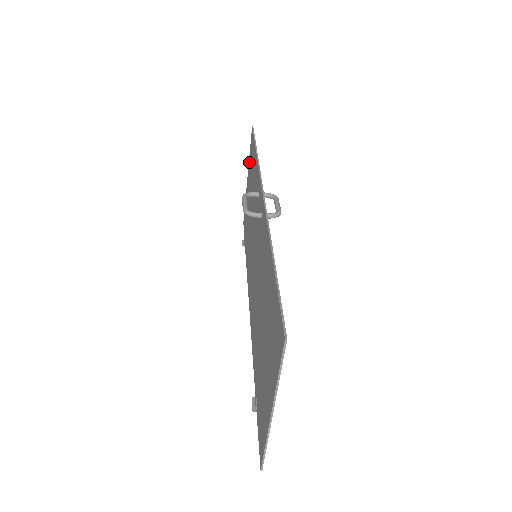
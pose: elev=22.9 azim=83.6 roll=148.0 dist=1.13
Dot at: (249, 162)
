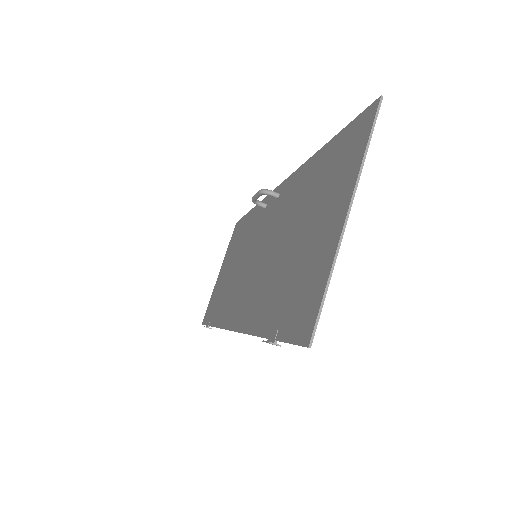
Dot at: (227, 252)
